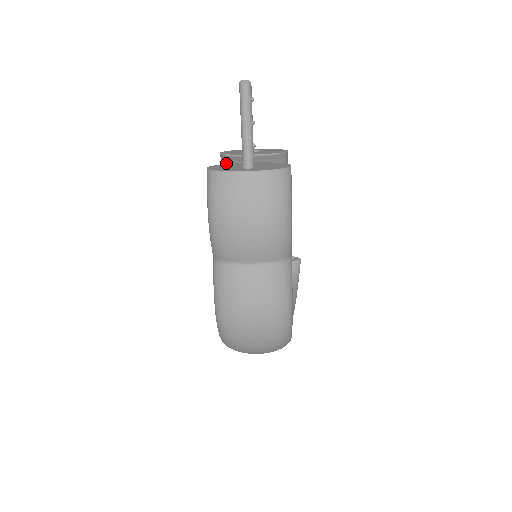
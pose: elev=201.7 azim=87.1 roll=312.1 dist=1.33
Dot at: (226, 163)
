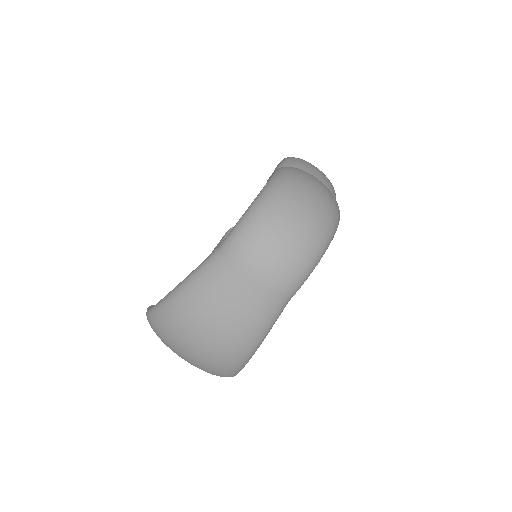
Dot at: occluded
